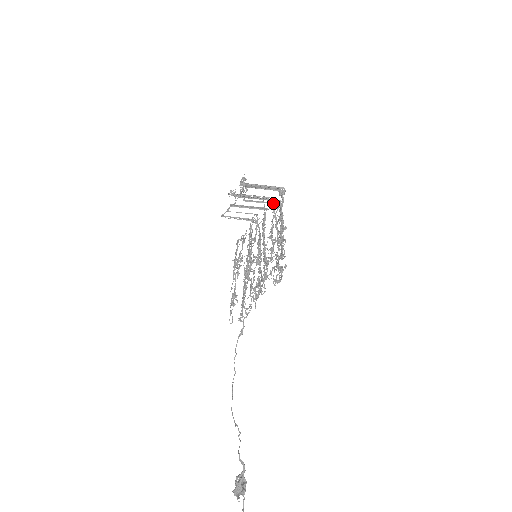
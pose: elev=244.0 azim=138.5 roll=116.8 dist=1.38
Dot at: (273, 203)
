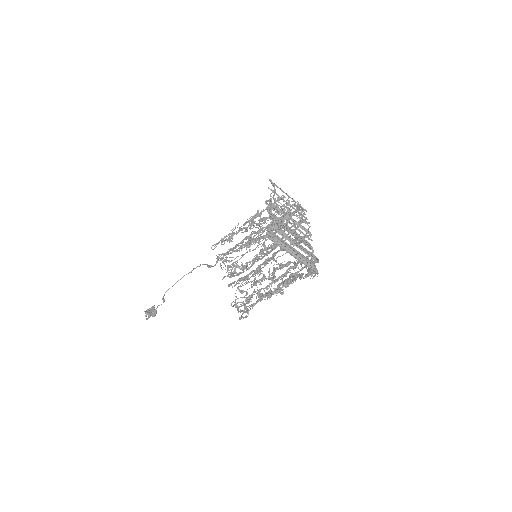
Dot at: (307, 254)
